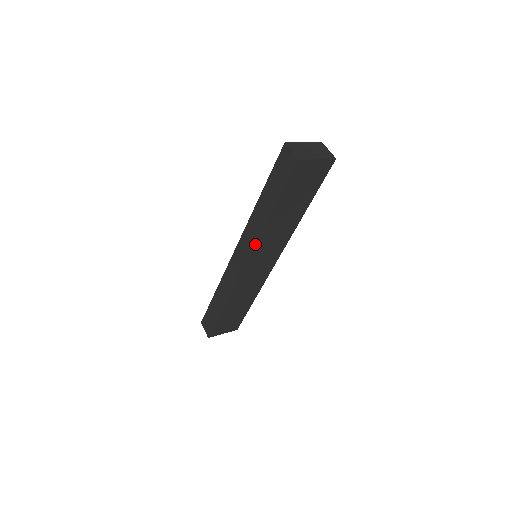
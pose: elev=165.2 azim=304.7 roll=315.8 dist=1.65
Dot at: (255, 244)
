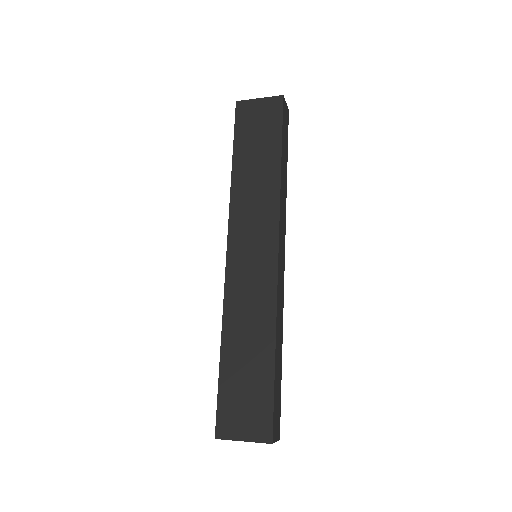
Dot at: (229, 212)
